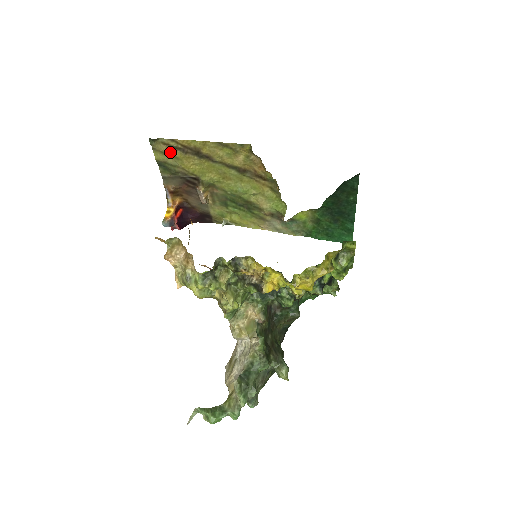
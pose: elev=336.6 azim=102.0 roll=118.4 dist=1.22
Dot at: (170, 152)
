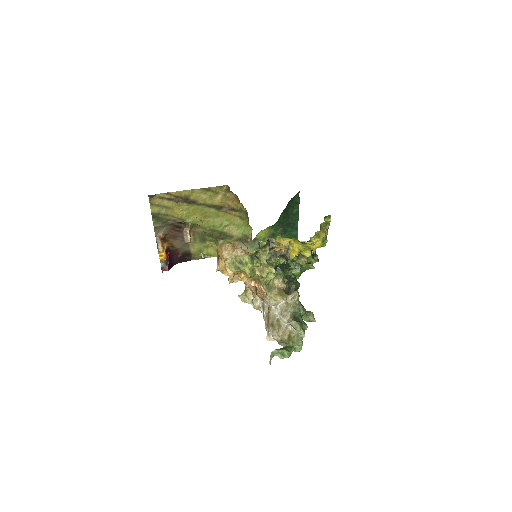
Dot at: (164, 204)
